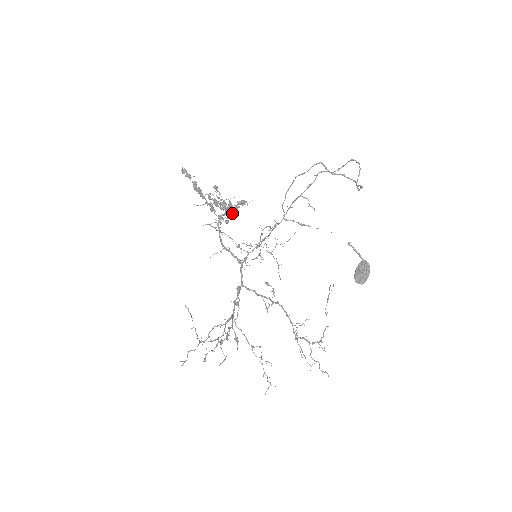
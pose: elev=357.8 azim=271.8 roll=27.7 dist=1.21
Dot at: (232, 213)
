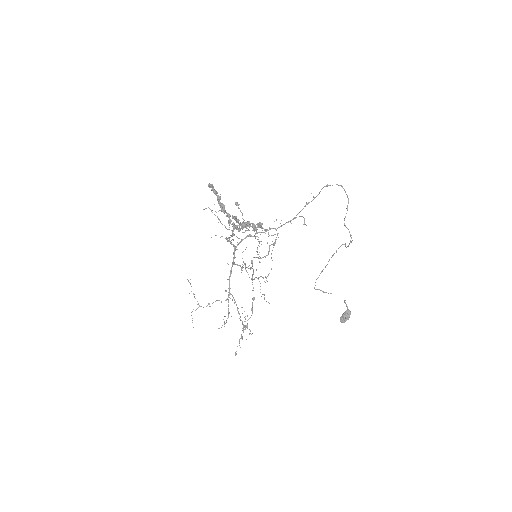
Dot at: occluded
